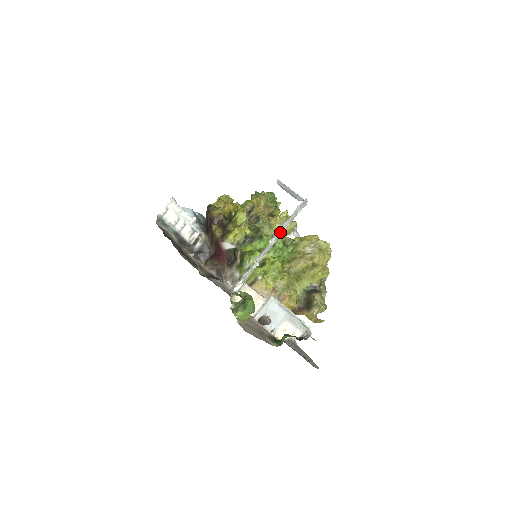
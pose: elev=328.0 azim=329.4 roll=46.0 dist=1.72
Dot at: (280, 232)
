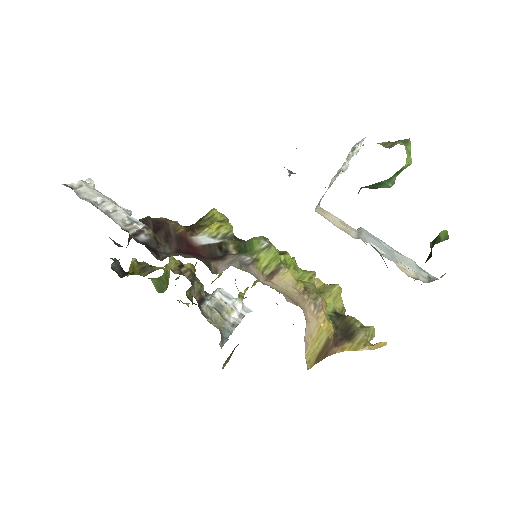
Dot at: occluded
